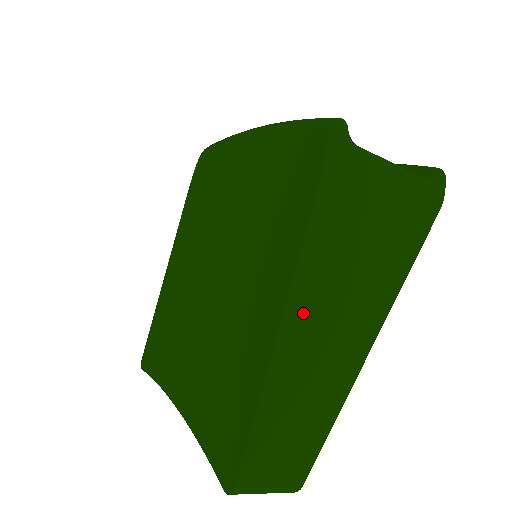
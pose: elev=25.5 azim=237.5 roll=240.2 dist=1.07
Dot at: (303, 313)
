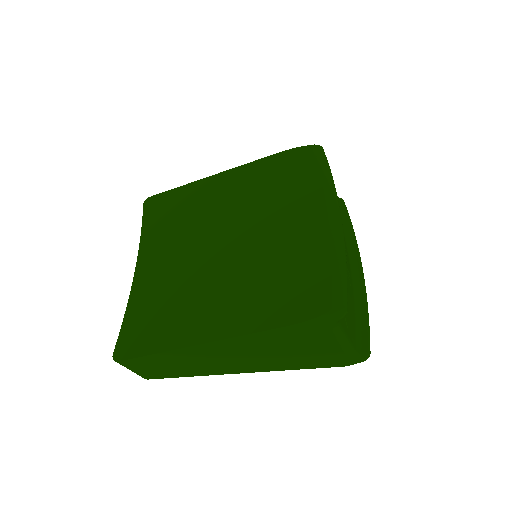
Dot at: (223, 347)
